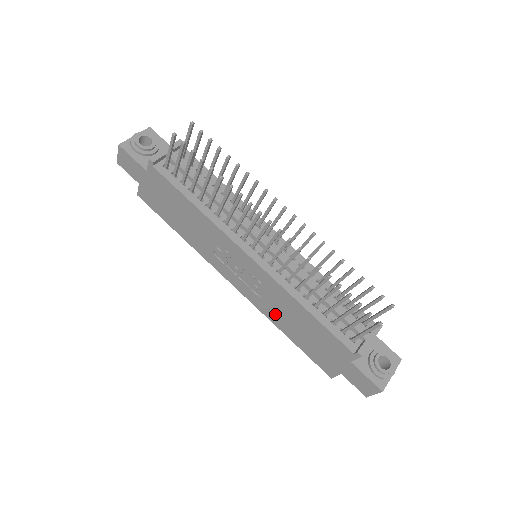
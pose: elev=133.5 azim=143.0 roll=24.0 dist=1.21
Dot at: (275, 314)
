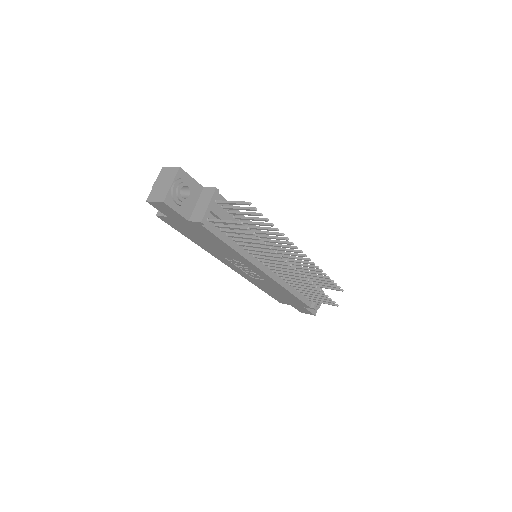
Dot at: (259, 284)
